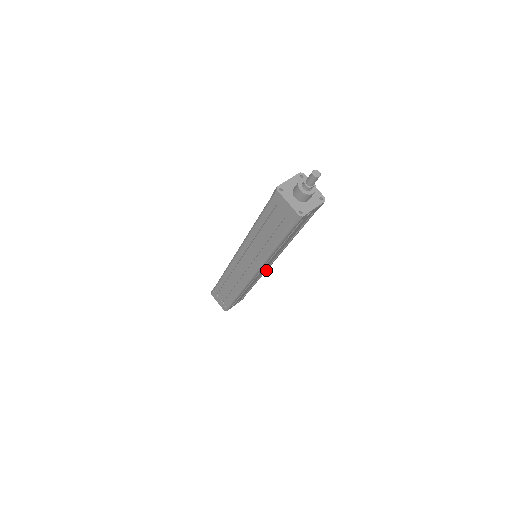
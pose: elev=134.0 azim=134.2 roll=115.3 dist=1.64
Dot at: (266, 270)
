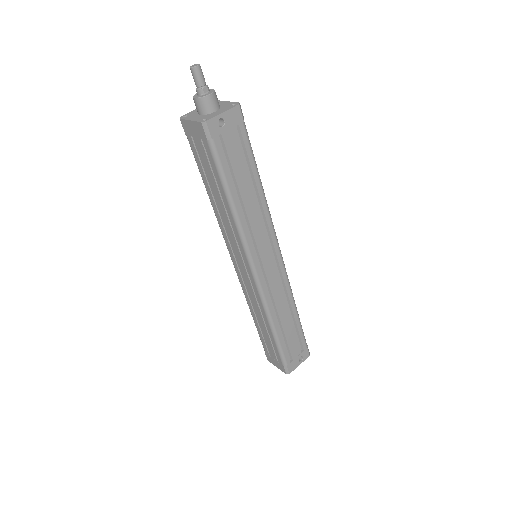
Dot at: (285, 277)
